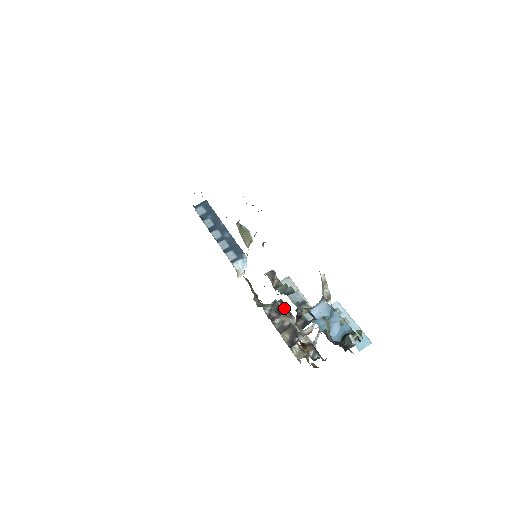
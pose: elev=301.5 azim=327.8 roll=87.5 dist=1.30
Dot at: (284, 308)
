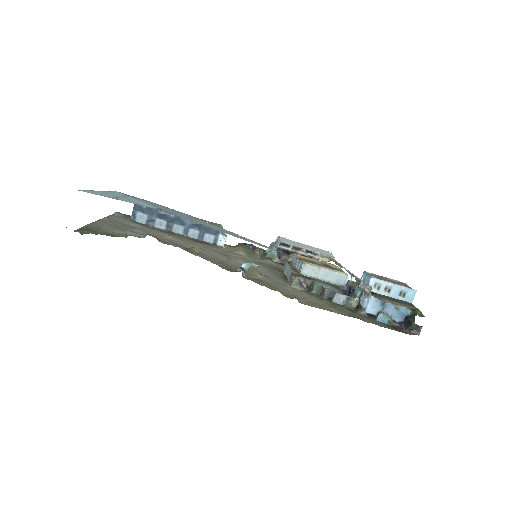
Dot at: (288, 247)
